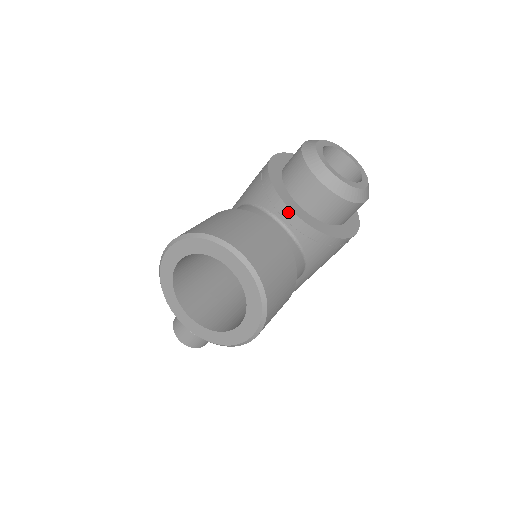
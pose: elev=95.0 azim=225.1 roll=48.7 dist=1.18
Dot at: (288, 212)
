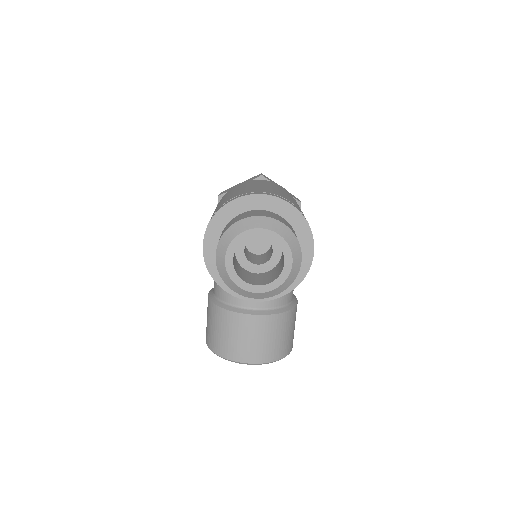
Dot at: (251, 300)
